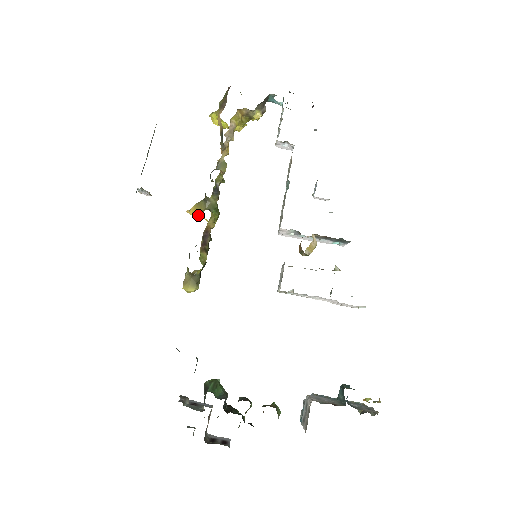
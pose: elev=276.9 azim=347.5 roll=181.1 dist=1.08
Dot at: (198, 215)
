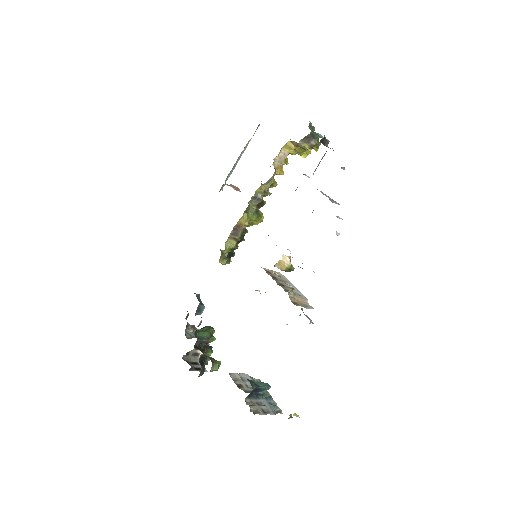
Dot at: occluded
